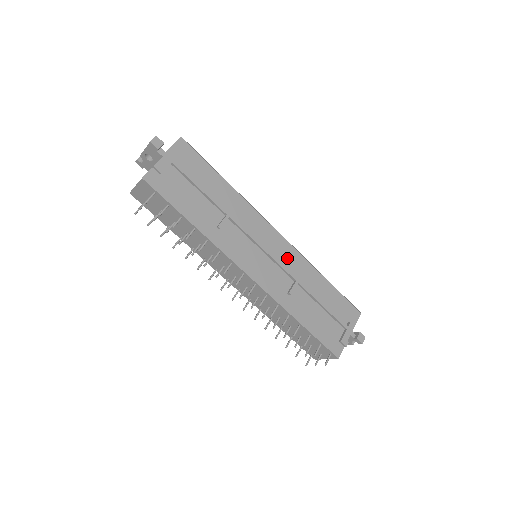
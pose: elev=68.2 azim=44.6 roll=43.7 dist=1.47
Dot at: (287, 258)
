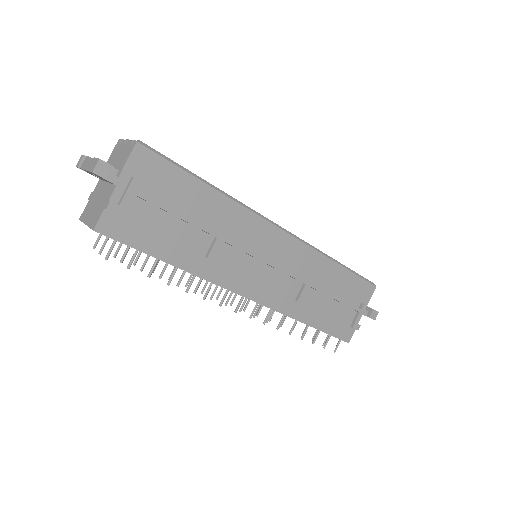
Dot at: (295, 259)
